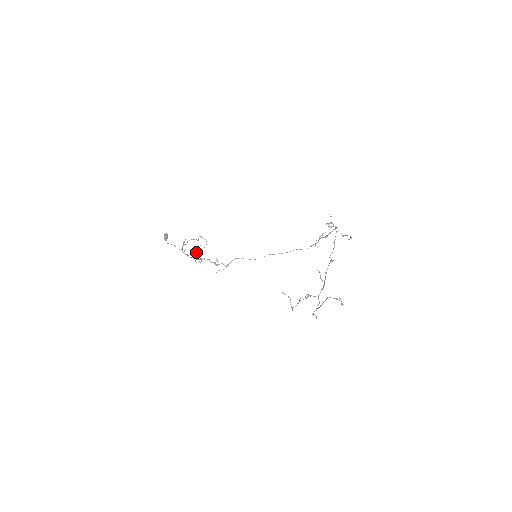
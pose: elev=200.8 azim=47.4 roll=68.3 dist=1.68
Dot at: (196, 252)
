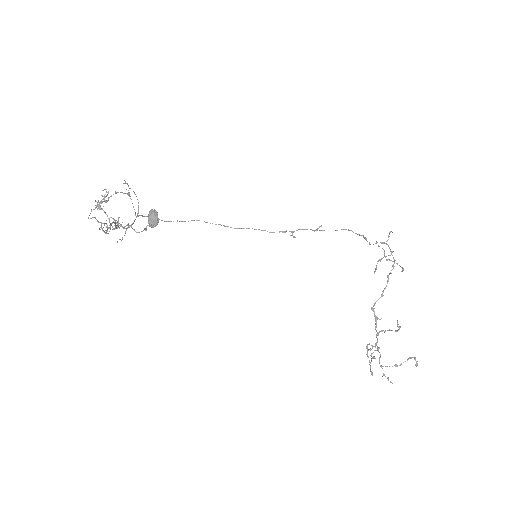
Dot at: (96, 206)
